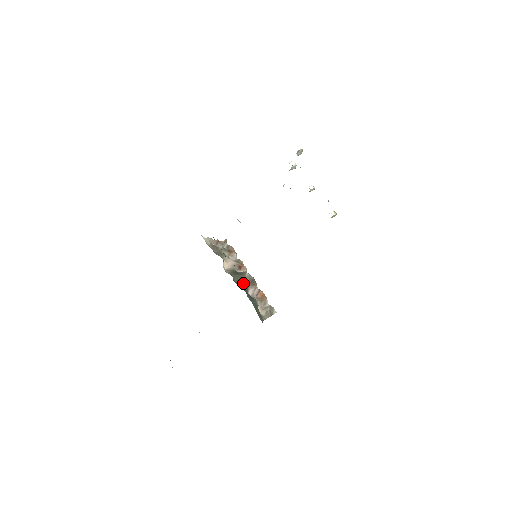
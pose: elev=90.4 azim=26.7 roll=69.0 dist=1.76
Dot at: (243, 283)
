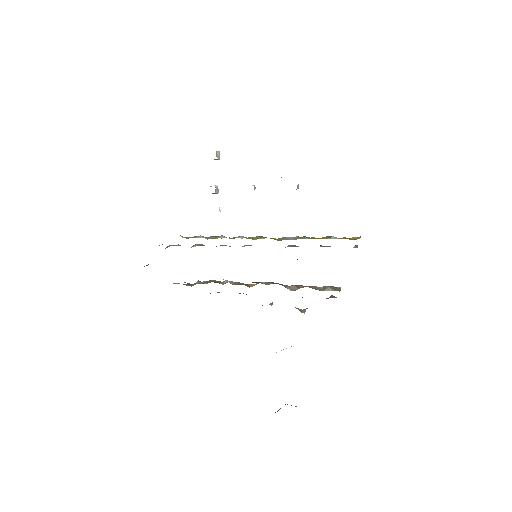
Dot at: occluded
